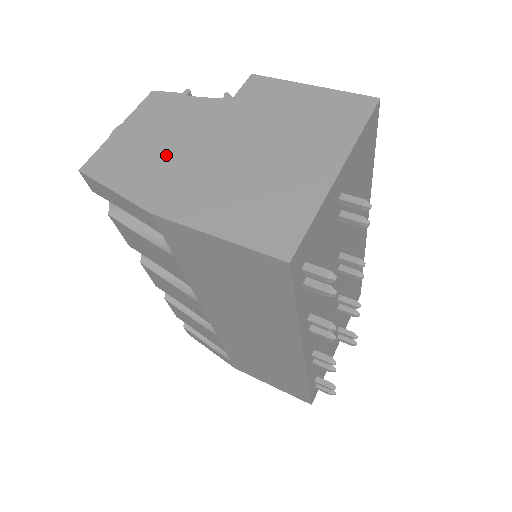
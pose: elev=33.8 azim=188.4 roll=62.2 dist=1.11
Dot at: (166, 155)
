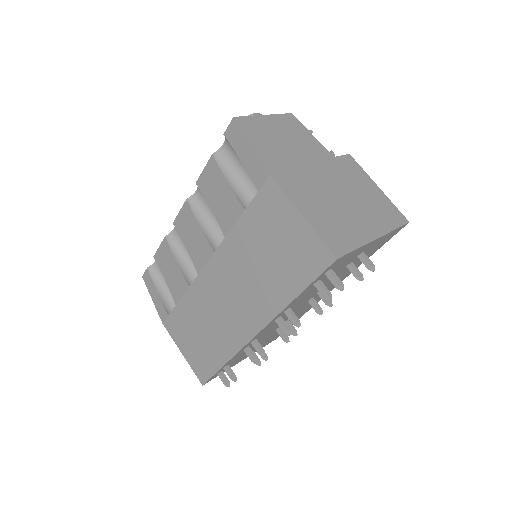
Dot at: (289, 153)
